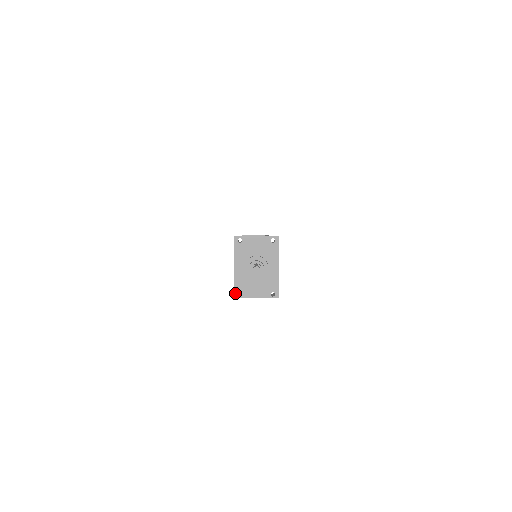
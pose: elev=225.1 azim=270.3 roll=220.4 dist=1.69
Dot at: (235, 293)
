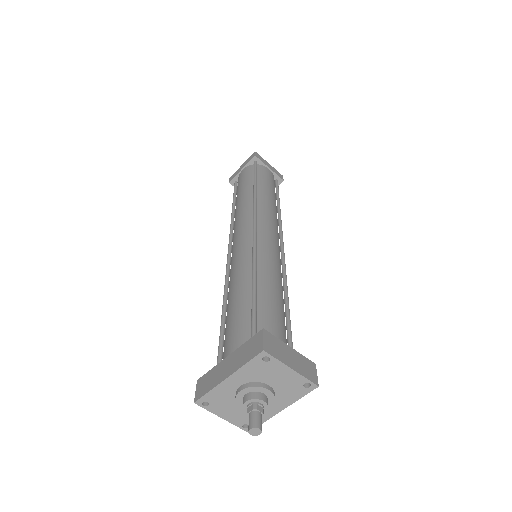
Dot at: (201, 400)
